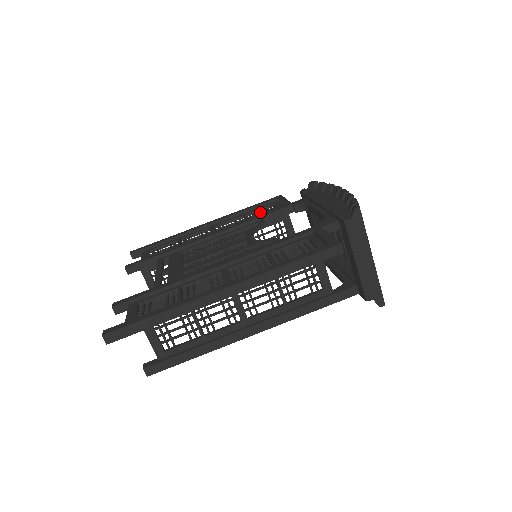
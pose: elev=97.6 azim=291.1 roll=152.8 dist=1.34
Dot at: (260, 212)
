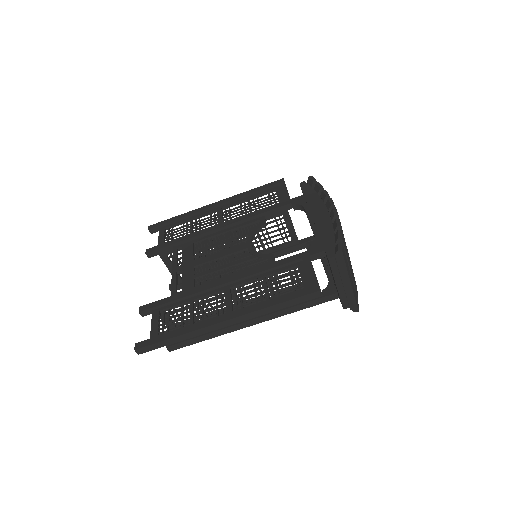
Dot at: occluded
